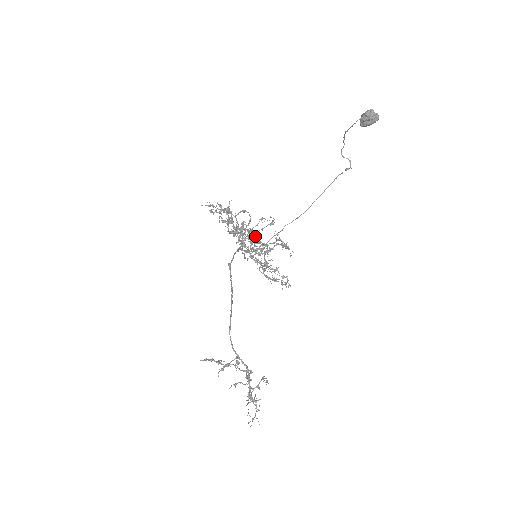
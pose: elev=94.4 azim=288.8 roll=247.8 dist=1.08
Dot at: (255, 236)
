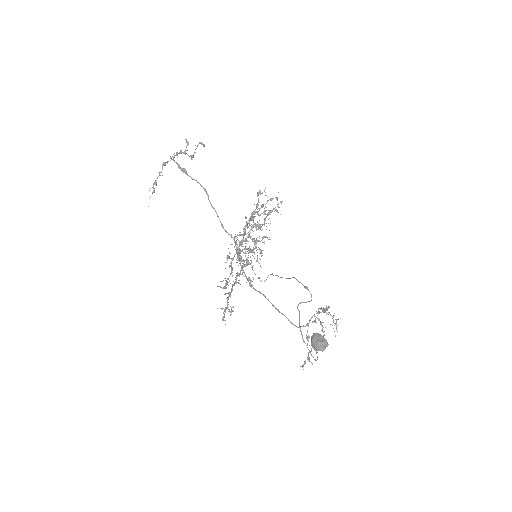
Dot at: occluded
